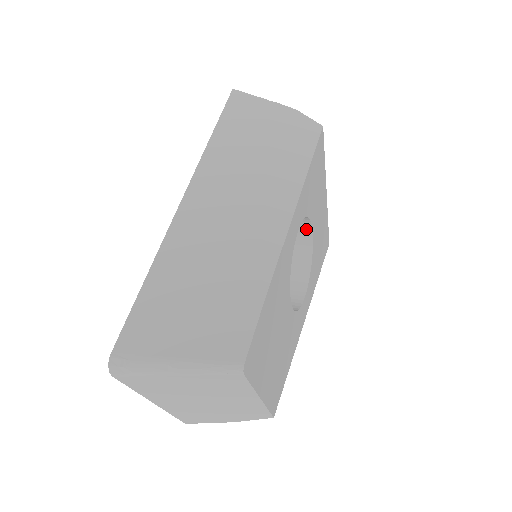
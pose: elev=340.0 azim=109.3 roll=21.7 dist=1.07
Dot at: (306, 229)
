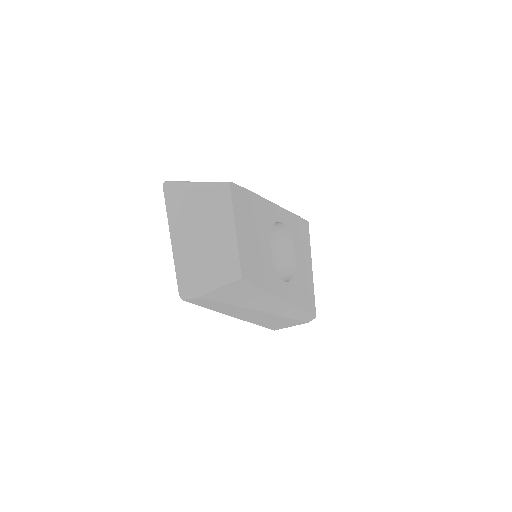
Dot at: (291, 256)
